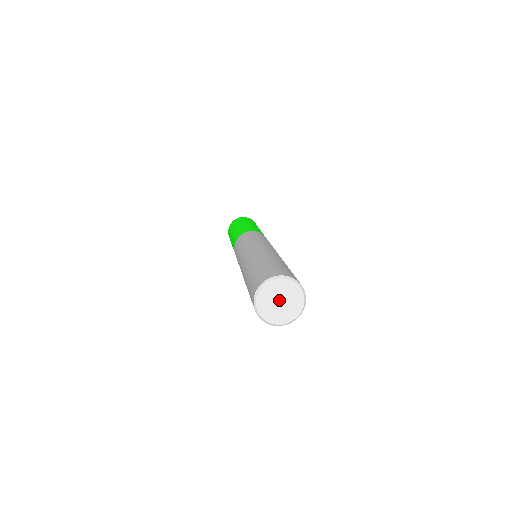
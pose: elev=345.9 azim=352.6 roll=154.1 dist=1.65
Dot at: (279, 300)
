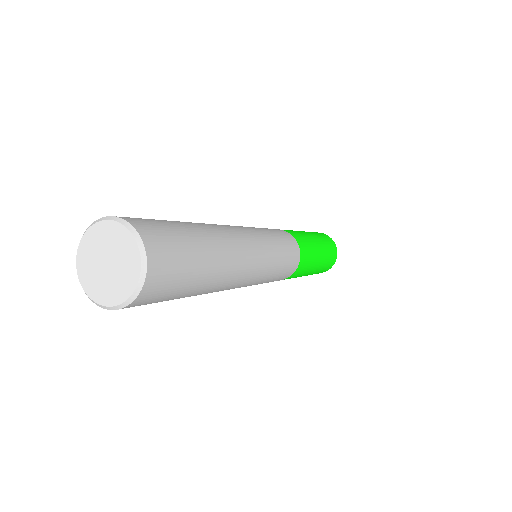
Dot at: (104, 263)
